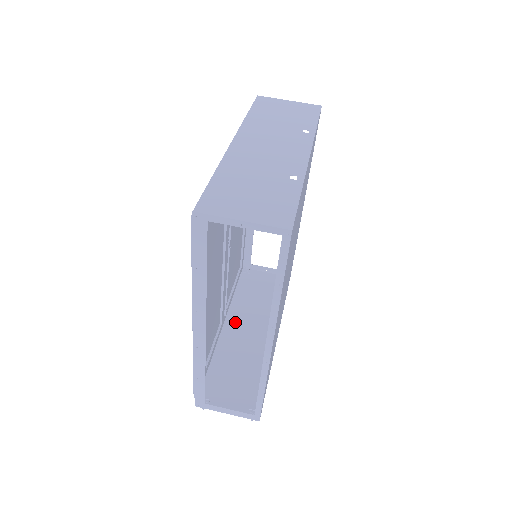
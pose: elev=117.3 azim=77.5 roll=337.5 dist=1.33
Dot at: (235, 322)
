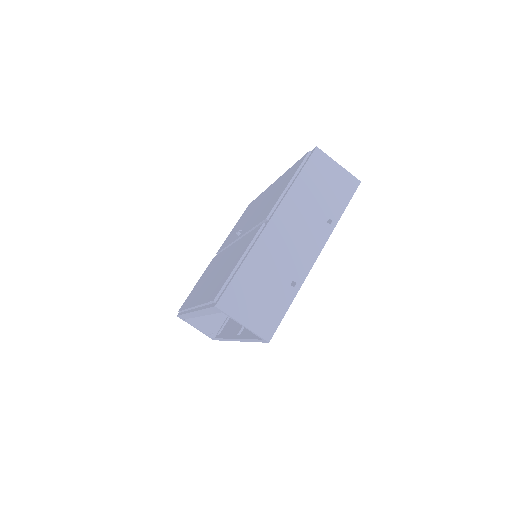
Dot at: occluded
